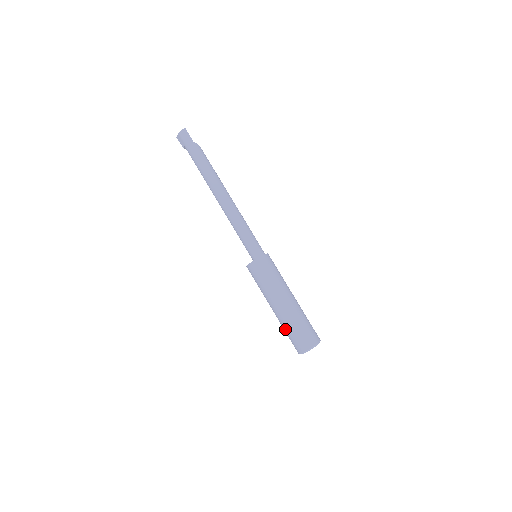
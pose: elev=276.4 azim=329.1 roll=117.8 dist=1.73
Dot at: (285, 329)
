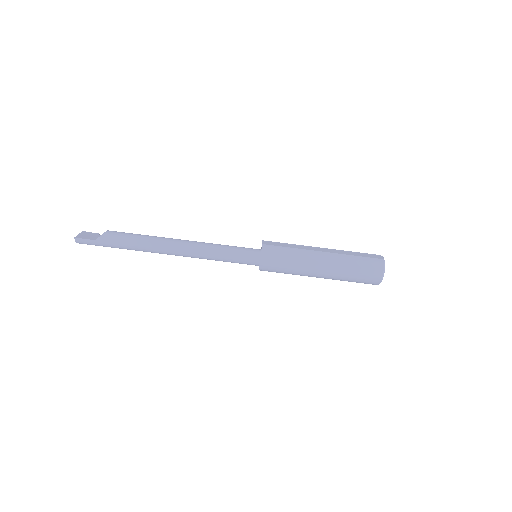
Dot at: occluded
